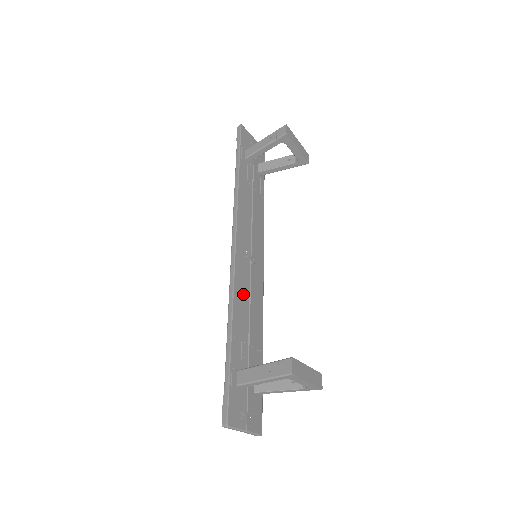
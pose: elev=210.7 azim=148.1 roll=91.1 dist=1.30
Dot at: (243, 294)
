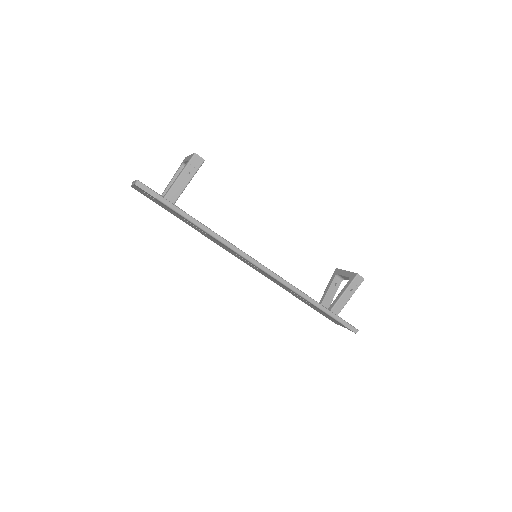
Dot at: occluded
